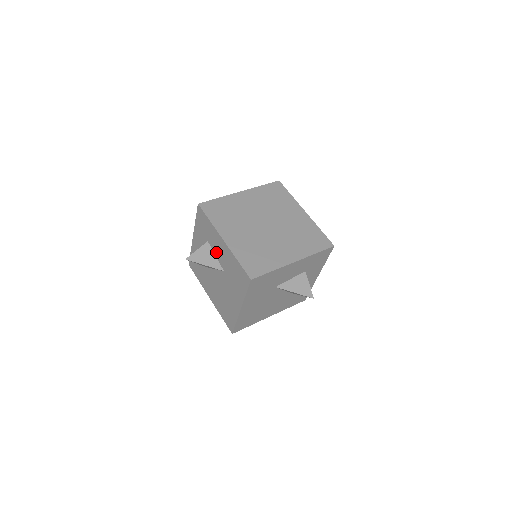
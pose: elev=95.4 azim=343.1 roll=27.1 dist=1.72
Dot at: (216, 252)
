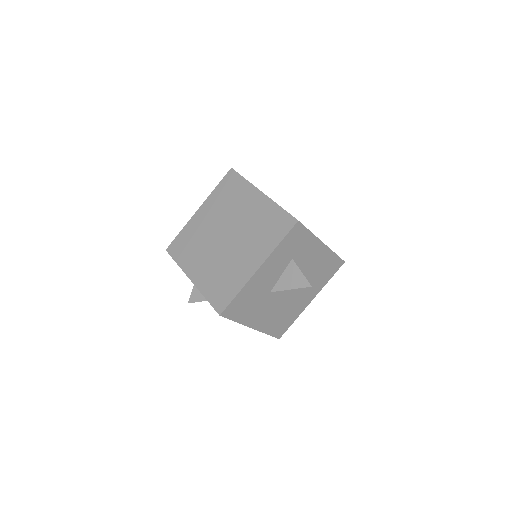
Dot at: occluded
